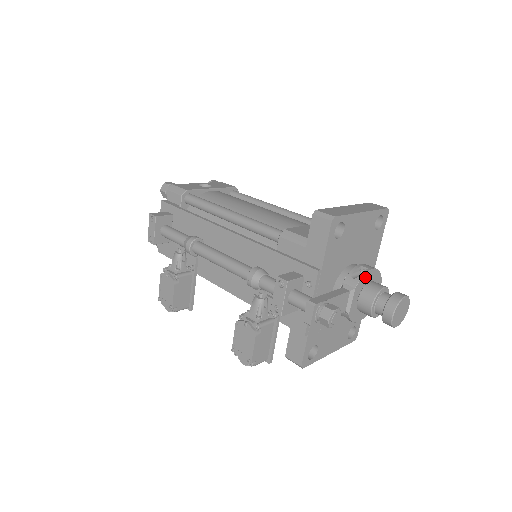
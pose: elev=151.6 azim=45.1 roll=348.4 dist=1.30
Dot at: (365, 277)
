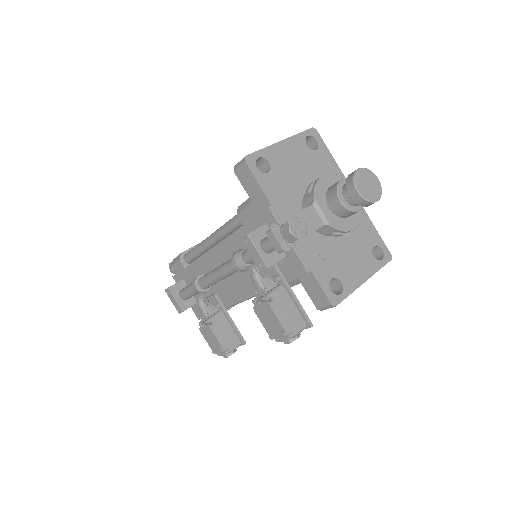
Dot at: (319, 185)
